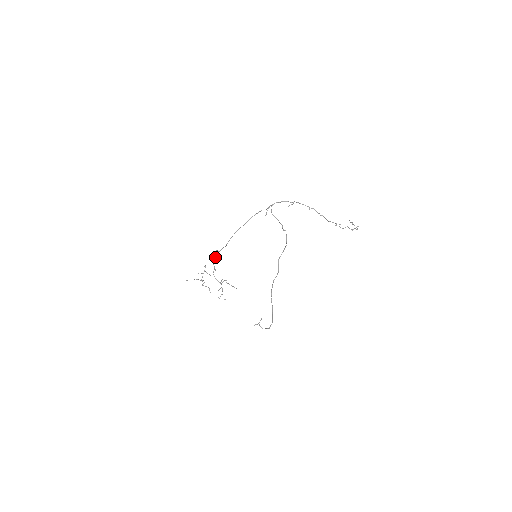
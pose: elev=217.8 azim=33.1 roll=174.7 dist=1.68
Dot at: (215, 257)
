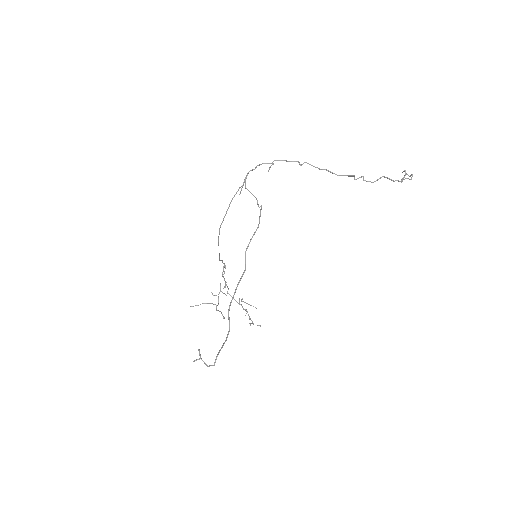
Dot at: occluded
